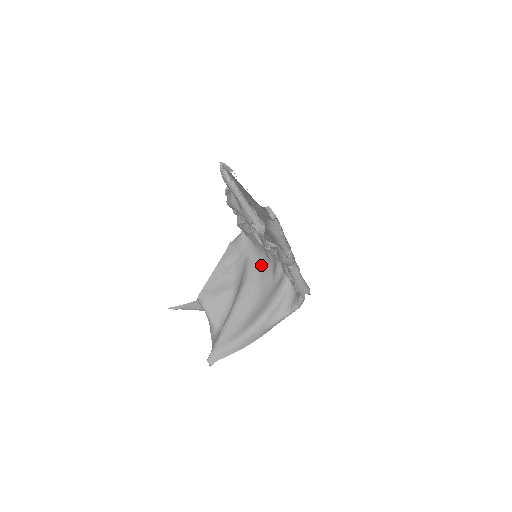
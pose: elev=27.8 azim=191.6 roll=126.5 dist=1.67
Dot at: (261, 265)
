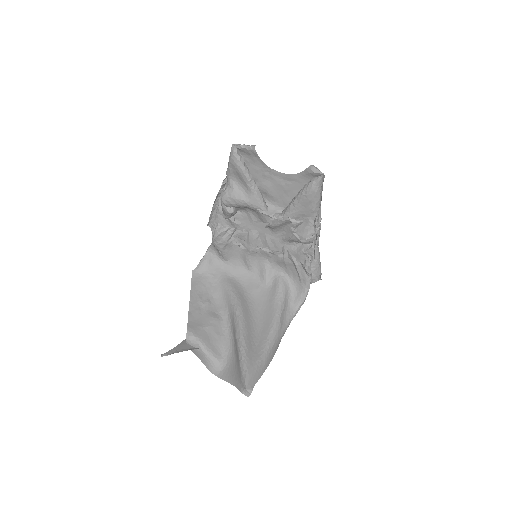
Dot at: (241, 280)
